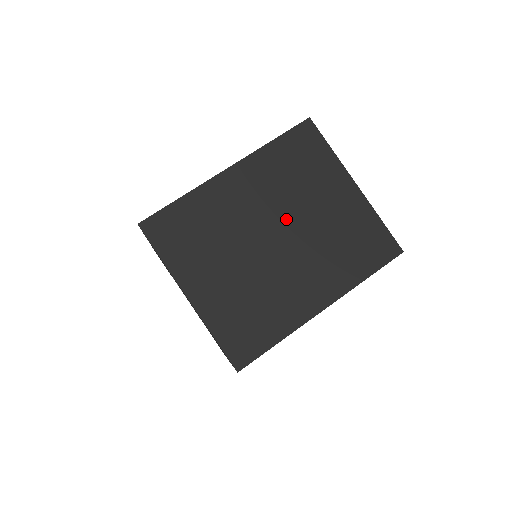
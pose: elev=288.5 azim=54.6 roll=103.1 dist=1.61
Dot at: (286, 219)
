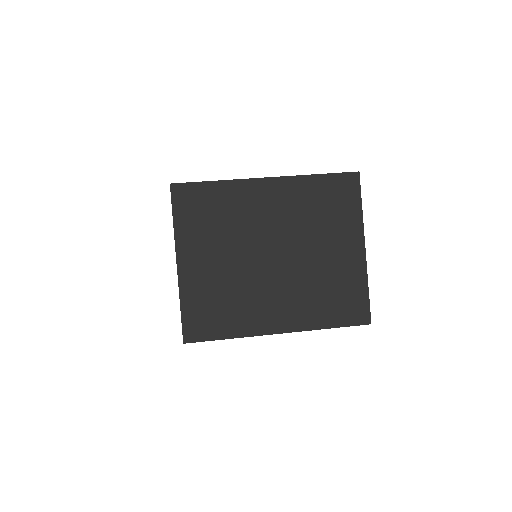
Dot at: (291, 245)
